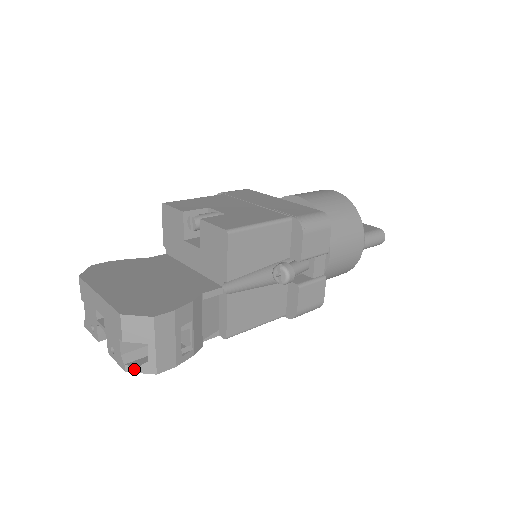
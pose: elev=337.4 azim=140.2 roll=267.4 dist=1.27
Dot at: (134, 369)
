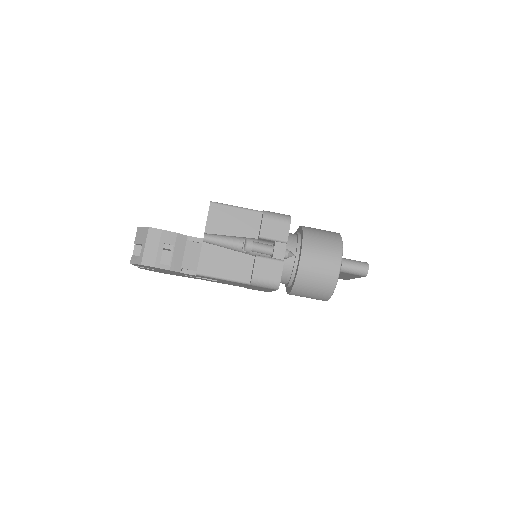
Dot at: (133, 261)
